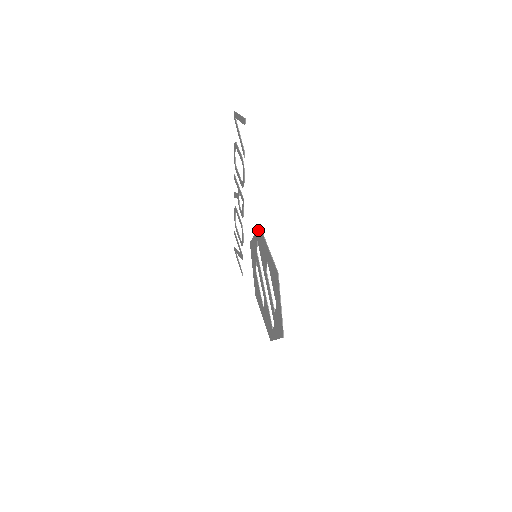
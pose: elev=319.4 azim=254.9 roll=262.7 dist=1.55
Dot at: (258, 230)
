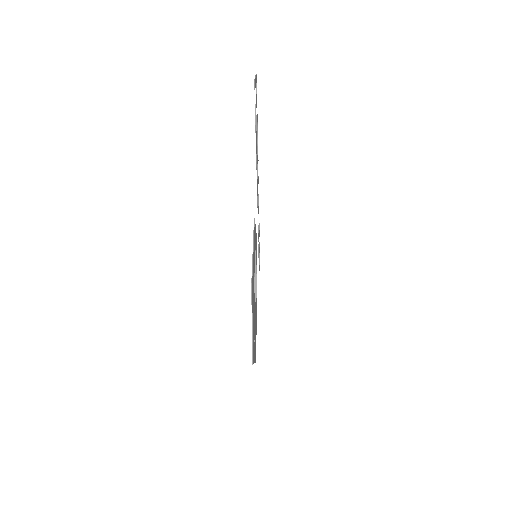
Dot at: occluded
